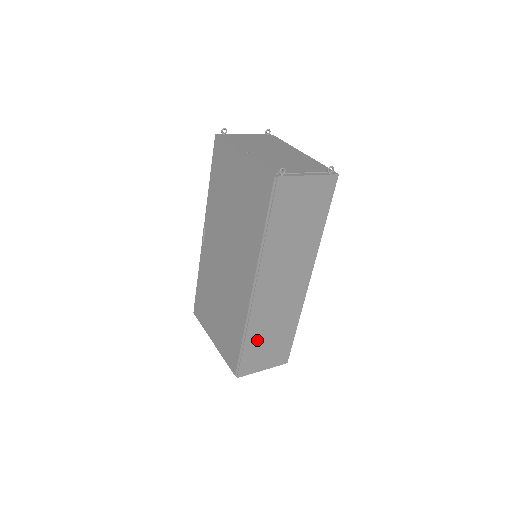
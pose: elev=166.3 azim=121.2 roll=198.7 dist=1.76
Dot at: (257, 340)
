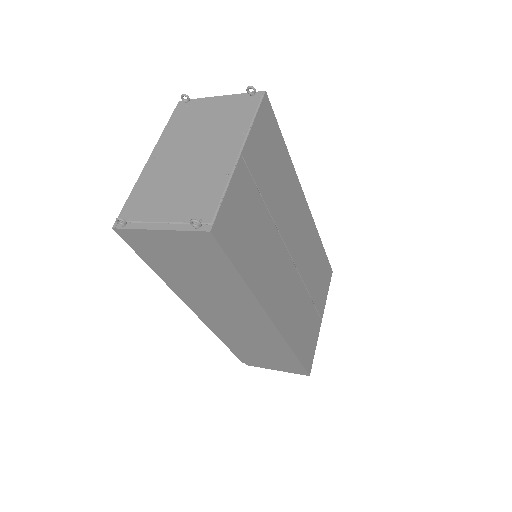
Dot at: (244, 348)
